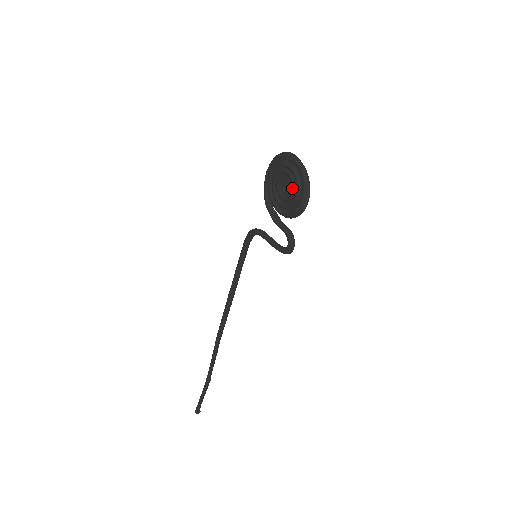
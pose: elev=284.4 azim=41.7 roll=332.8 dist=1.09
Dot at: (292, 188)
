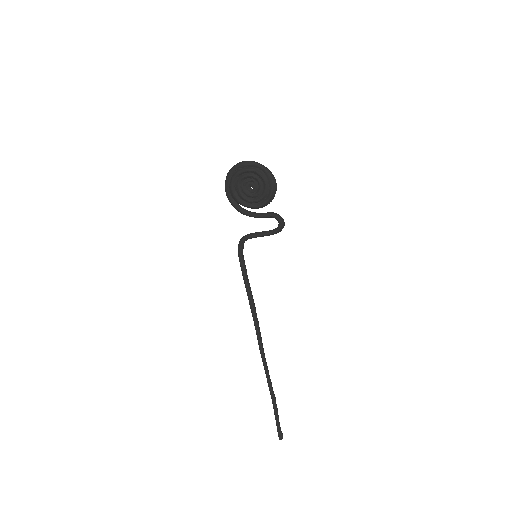
Dot at: (258, 182)
